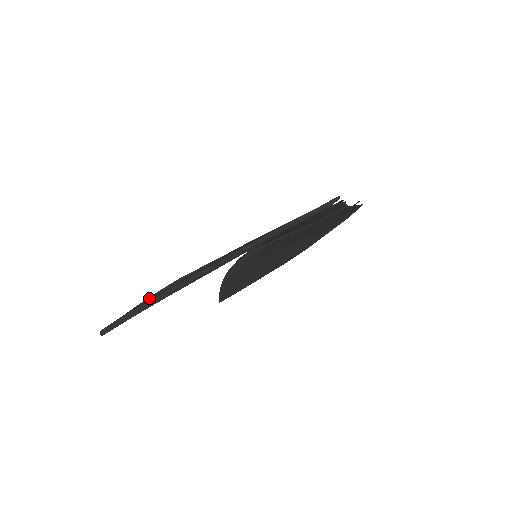
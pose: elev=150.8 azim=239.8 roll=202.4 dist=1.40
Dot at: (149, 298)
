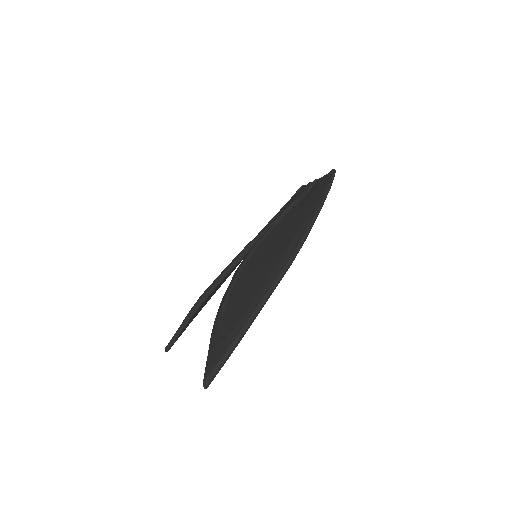
Dot at: (220, 326)
